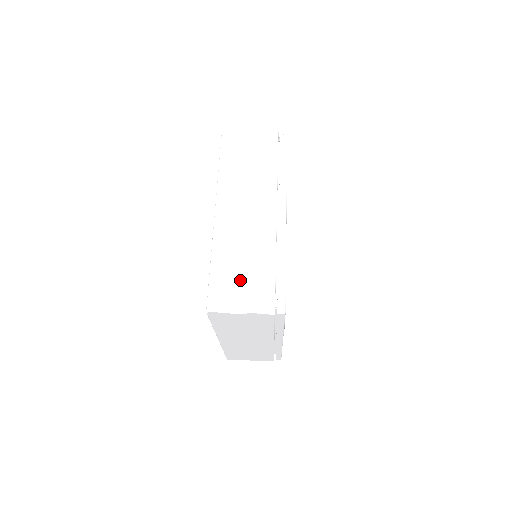
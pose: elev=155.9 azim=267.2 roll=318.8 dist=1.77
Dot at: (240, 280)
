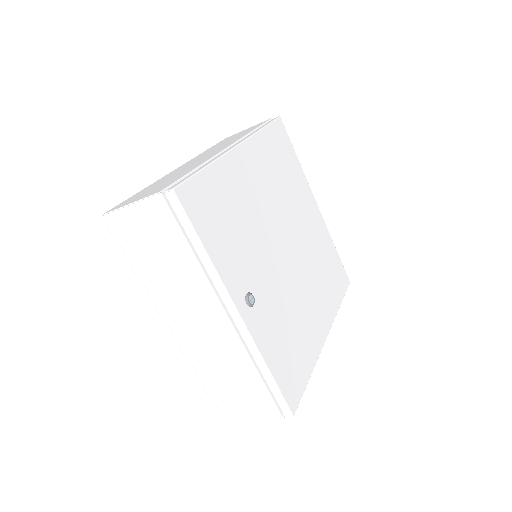
Dot at: (153, 188)
